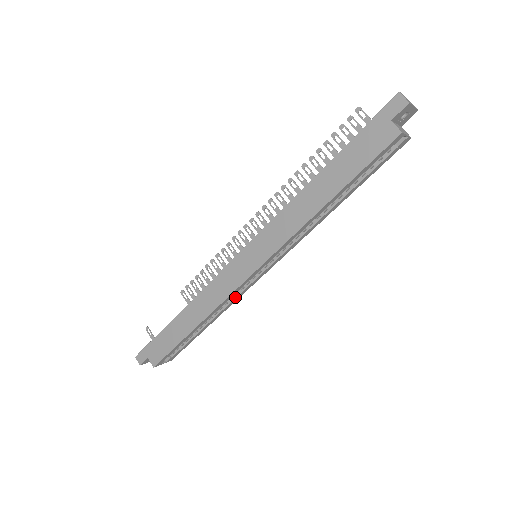
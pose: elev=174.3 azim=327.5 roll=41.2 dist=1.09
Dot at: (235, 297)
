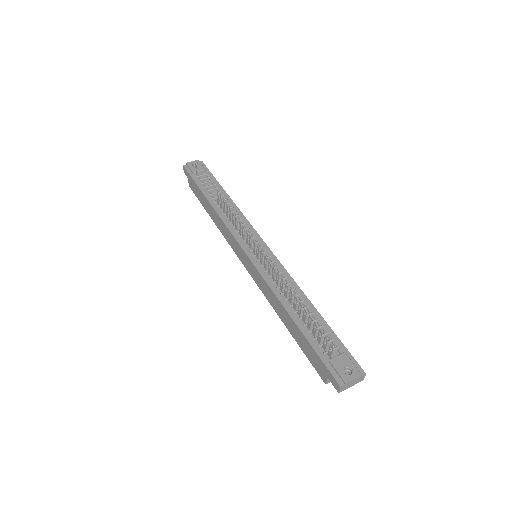
Dot at: occluded
